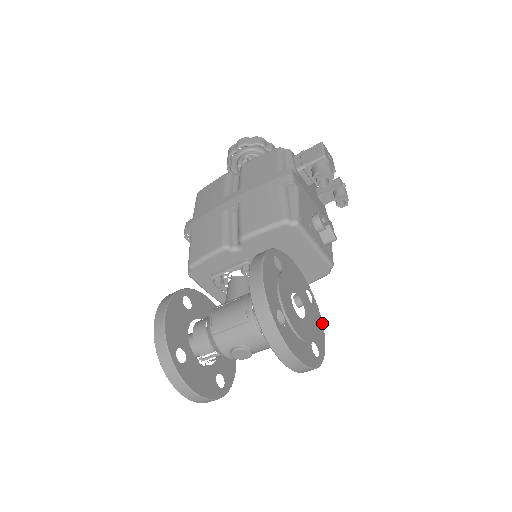
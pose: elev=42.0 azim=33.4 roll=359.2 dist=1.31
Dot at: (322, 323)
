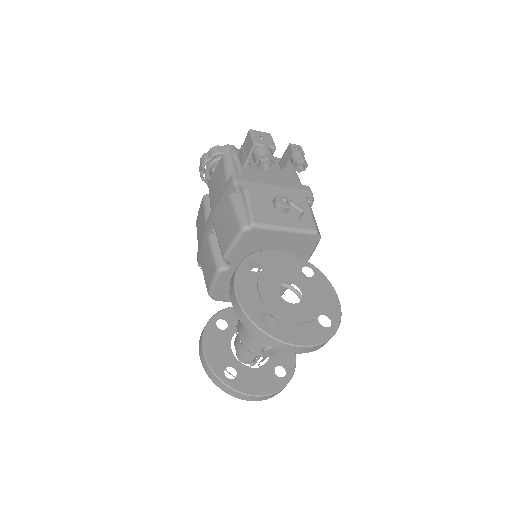
Dot at: (332, 287)
